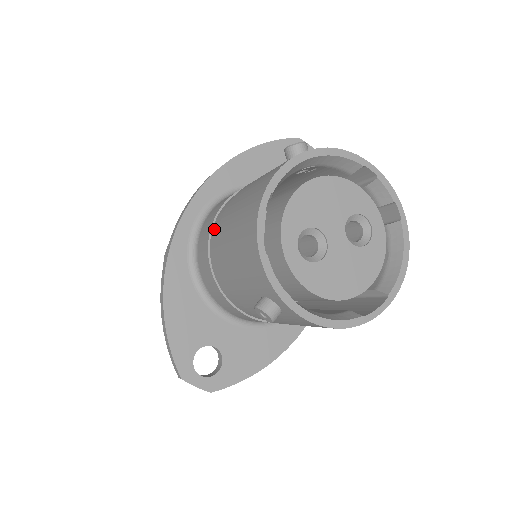
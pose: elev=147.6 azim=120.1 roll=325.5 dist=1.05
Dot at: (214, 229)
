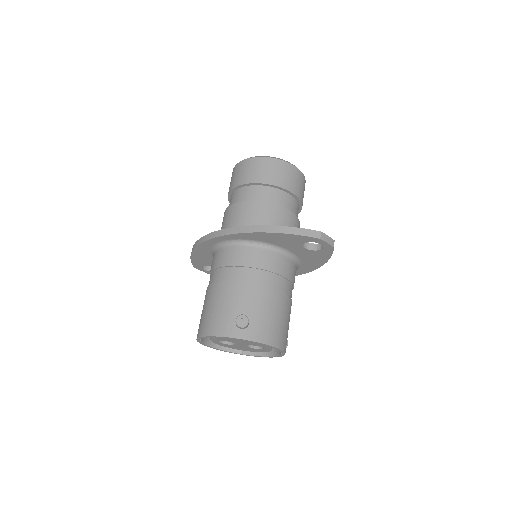
Dot at: (215, 273)
